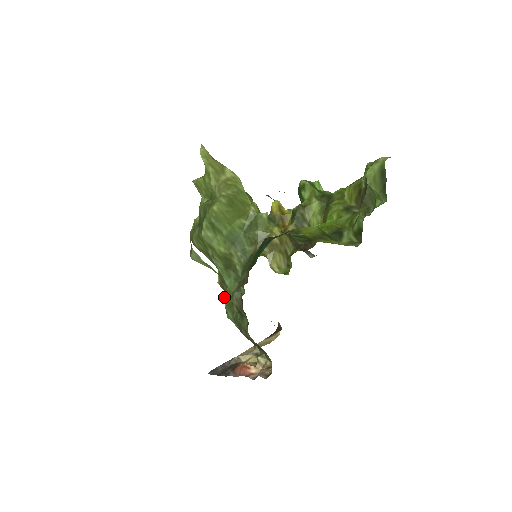
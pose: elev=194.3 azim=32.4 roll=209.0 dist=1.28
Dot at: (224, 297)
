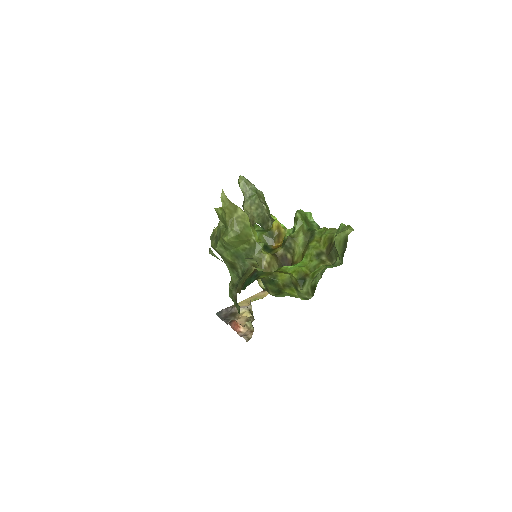
Dot at: occluded
